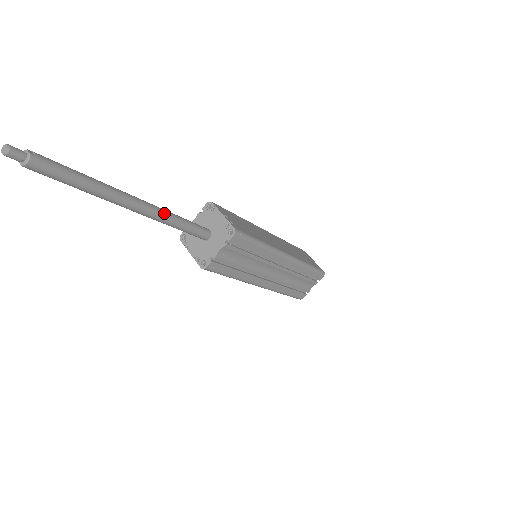
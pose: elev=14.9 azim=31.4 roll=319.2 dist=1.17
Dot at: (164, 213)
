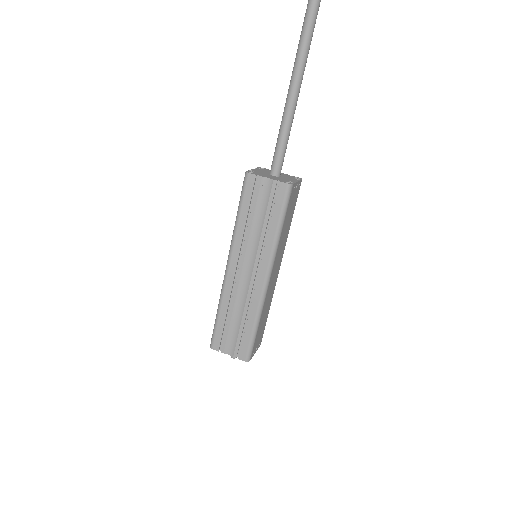
Dot at: (293, 112)
